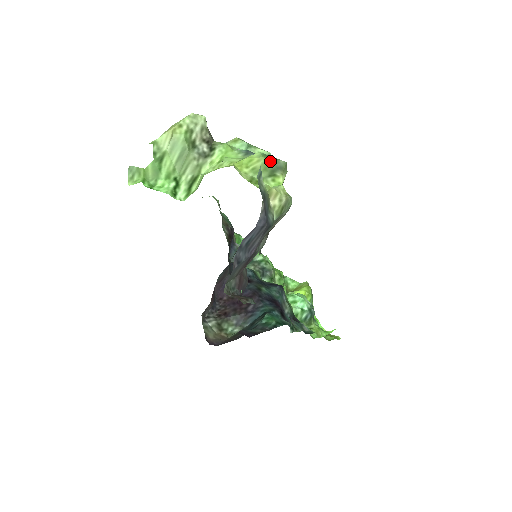
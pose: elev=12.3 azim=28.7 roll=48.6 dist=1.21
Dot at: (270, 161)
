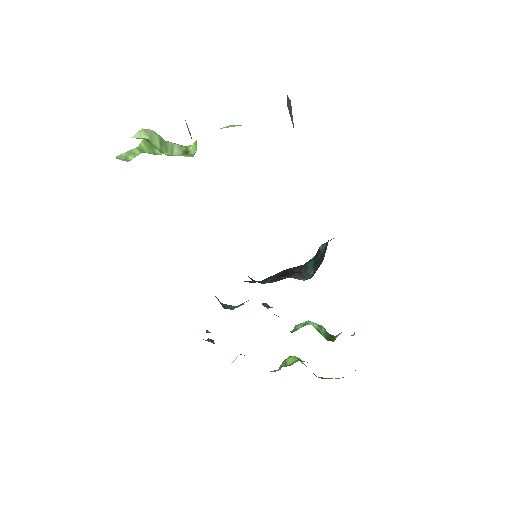
Dot at: occluded
